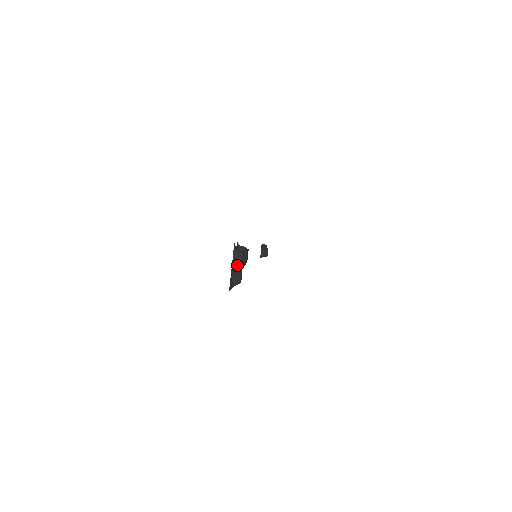
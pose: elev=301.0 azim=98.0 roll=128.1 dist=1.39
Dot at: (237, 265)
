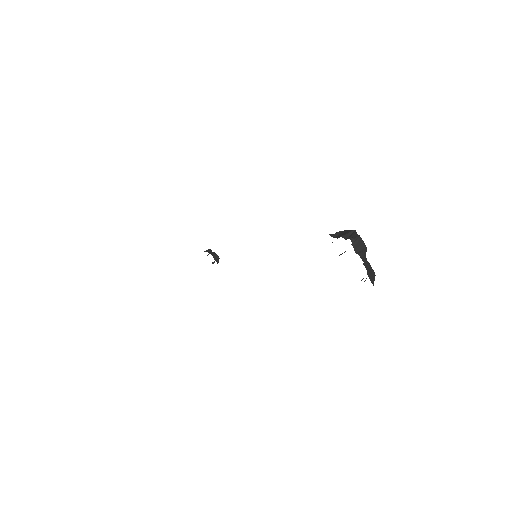
Dot at: (364, 256)
